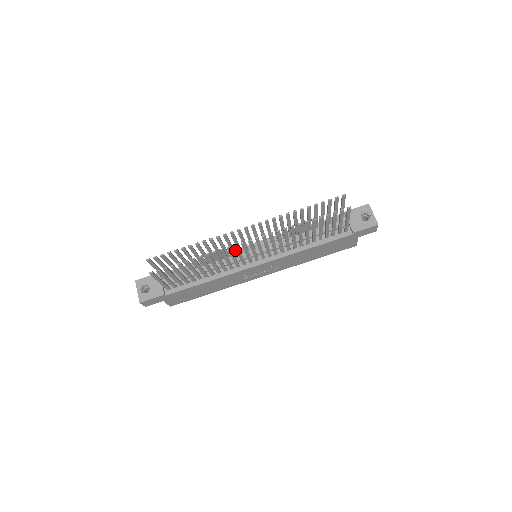
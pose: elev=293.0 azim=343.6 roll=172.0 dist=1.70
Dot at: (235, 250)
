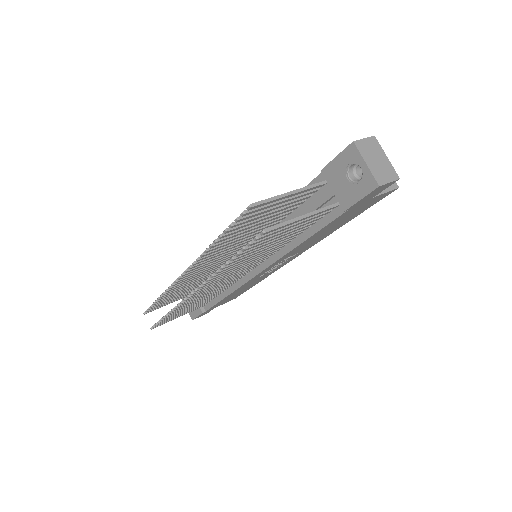
Dot at: occluded
